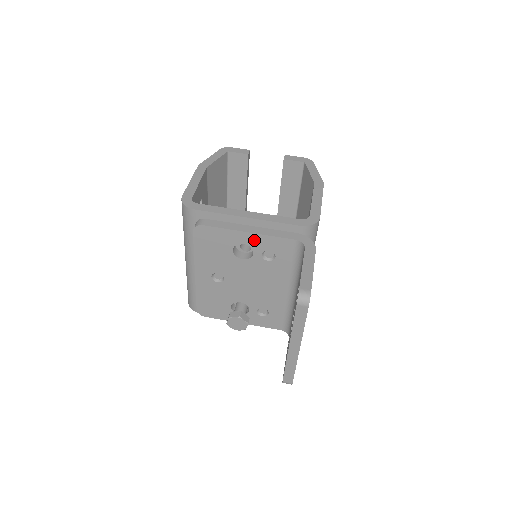
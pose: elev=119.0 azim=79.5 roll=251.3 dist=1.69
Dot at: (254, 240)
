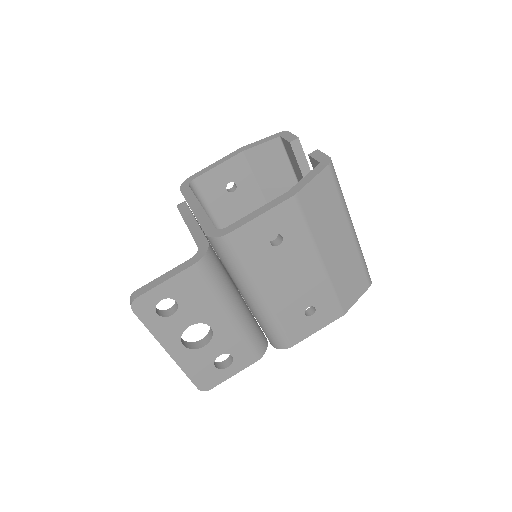
Dot at: occluded
